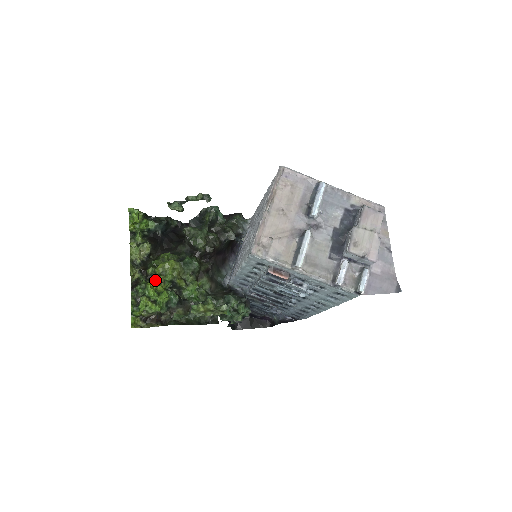
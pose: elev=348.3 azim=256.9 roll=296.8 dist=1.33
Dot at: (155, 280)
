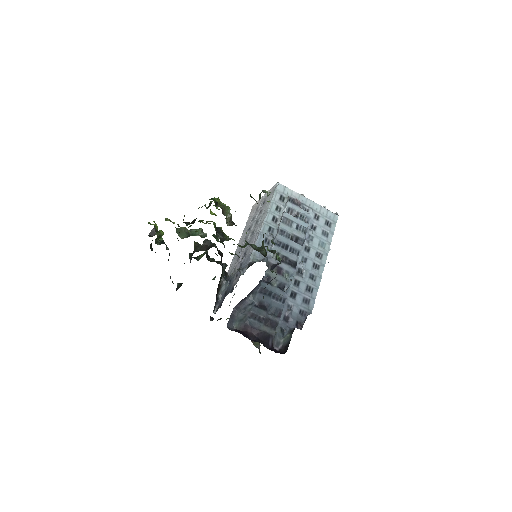
Dot at: occluded
